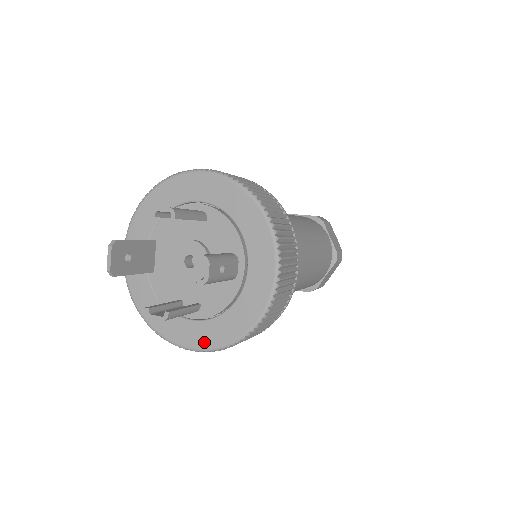
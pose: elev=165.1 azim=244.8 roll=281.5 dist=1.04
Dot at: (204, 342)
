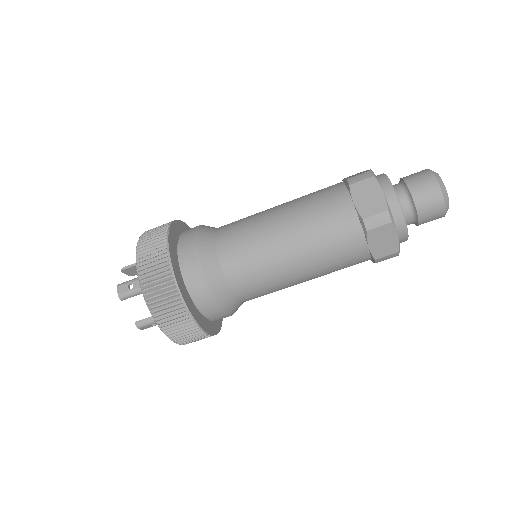
Dot at: occluded
